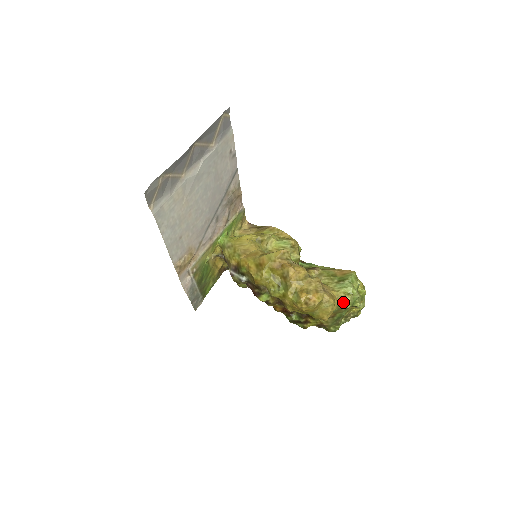
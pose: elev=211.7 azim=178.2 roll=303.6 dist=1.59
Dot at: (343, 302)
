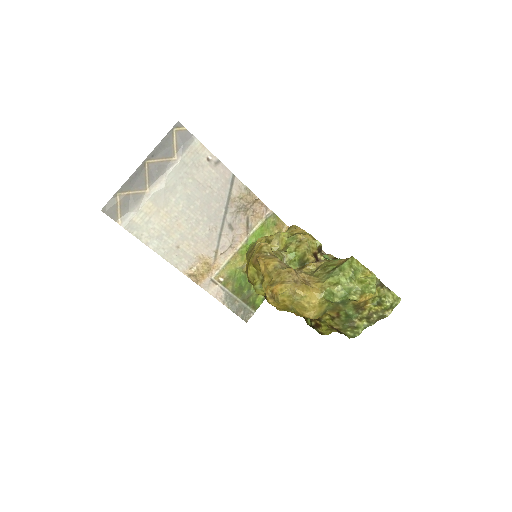
Dot at: (328, 294)
